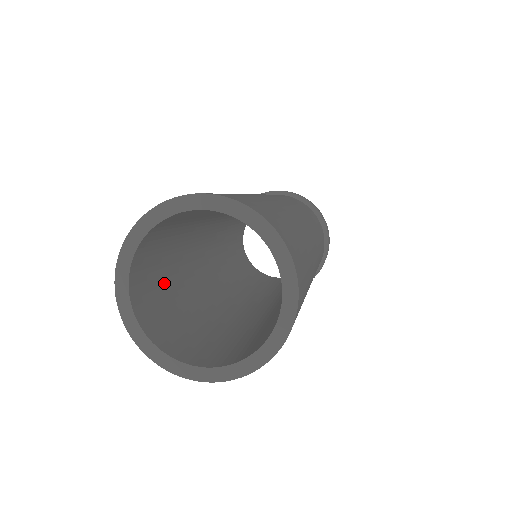
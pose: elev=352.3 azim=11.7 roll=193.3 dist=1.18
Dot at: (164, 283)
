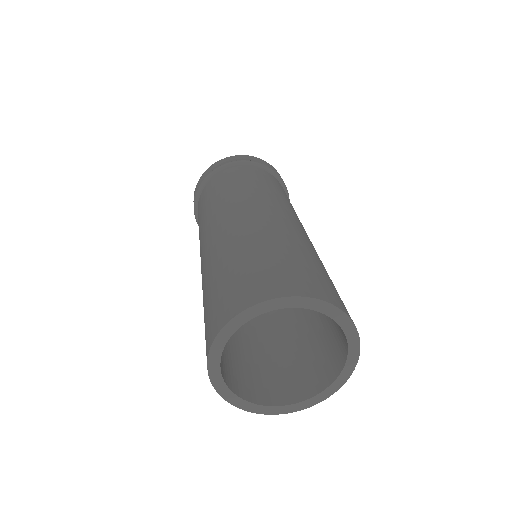
Dot at: (252, 359)
